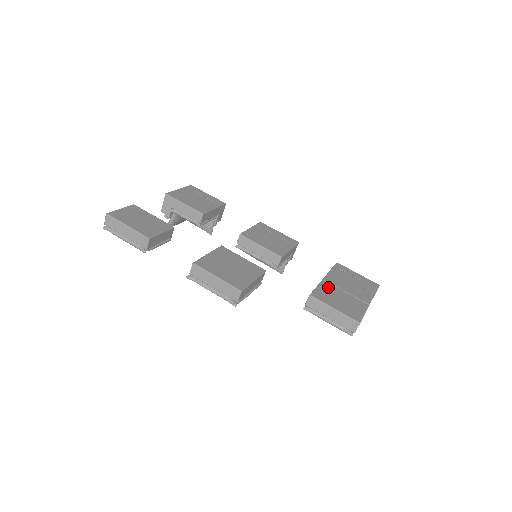
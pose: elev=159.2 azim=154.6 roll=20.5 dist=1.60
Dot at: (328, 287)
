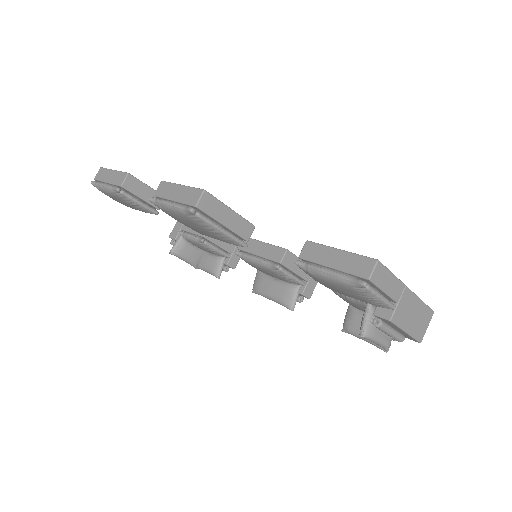
Dot at: occluded
